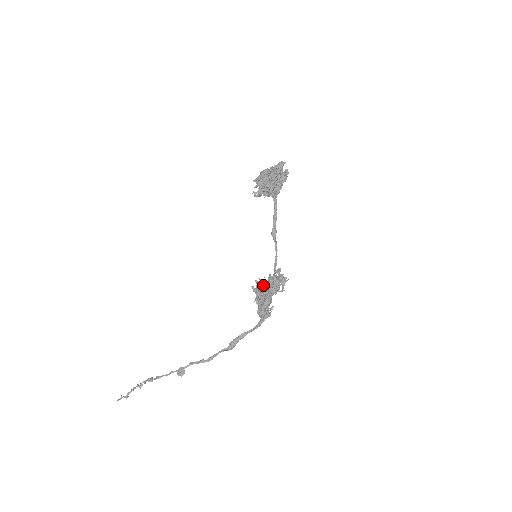
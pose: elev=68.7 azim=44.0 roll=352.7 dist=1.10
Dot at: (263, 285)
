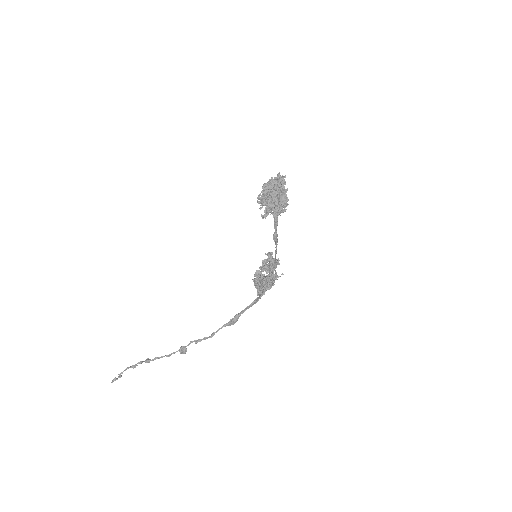
Dot at: occluded
